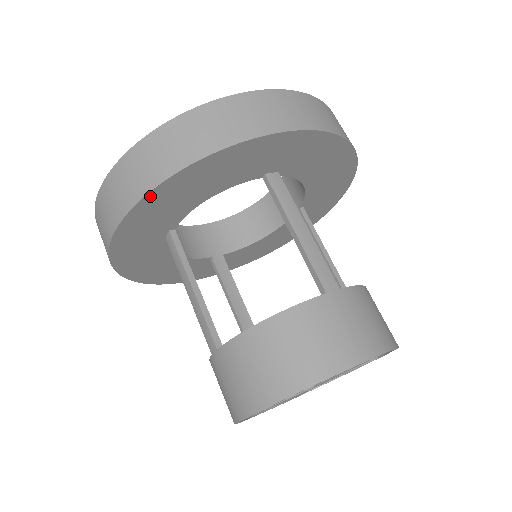
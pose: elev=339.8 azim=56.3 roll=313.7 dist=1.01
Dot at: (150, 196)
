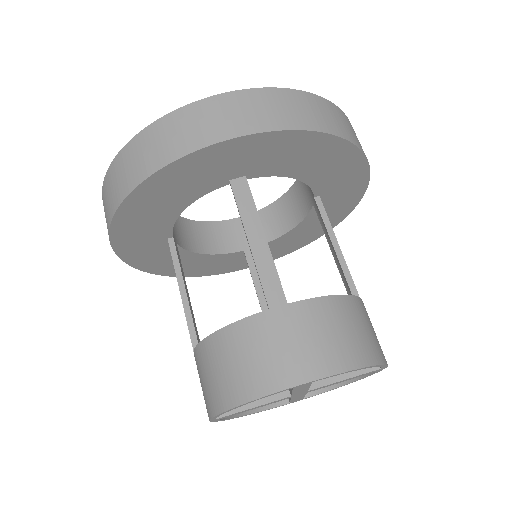
Dot at: (117, 219)
